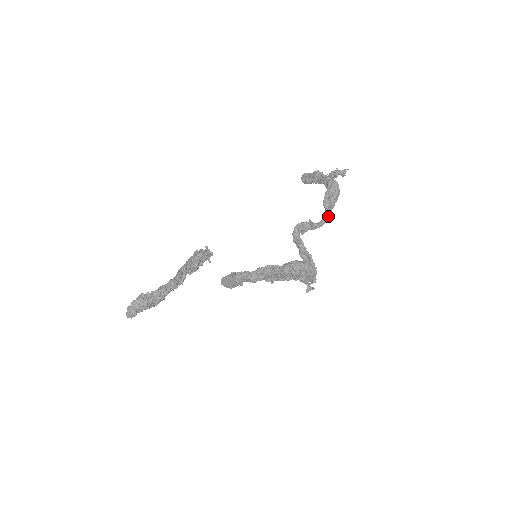
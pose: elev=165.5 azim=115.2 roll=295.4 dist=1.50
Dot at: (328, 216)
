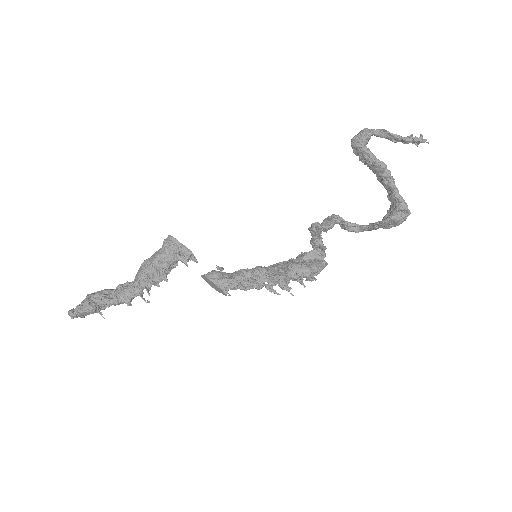
Dot at: occluded
